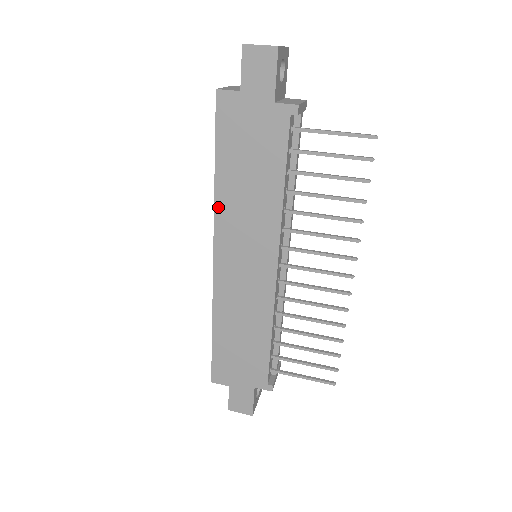
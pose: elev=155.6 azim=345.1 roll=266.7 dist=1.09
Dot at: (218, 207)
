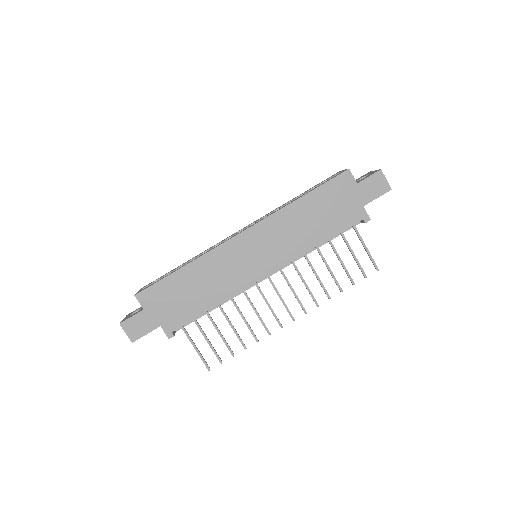
Dot at: (280, 213)
